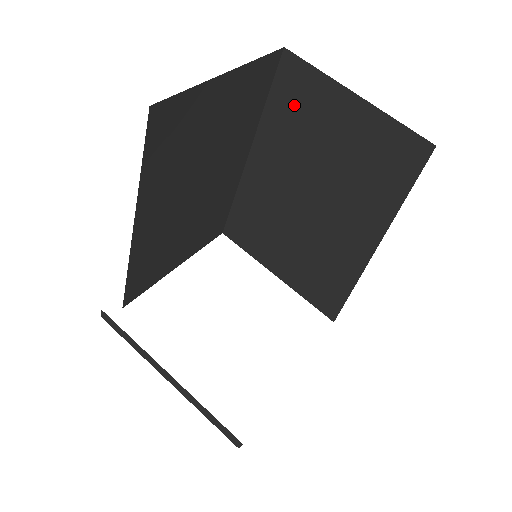
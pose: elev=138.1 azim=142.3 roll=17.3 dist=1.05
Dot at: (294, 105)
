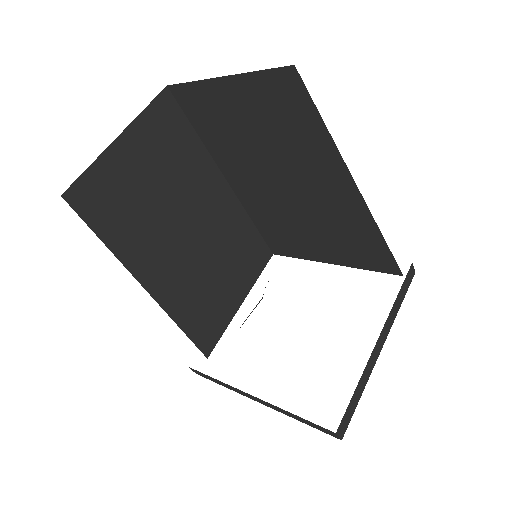
Dot at: (208, 119)
